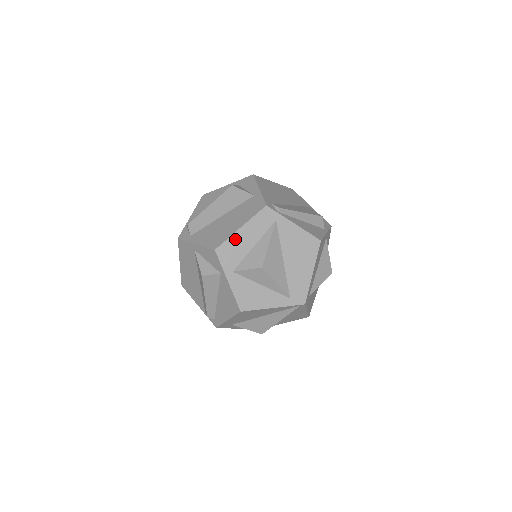
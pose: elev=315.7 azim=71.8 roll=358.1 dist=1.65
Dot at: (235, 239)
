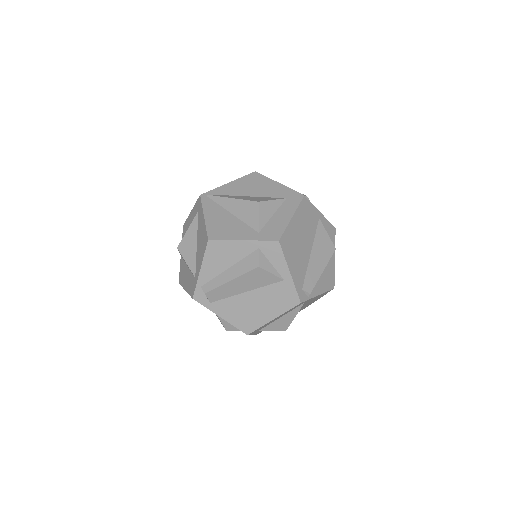
Dot at: (266, 324)
